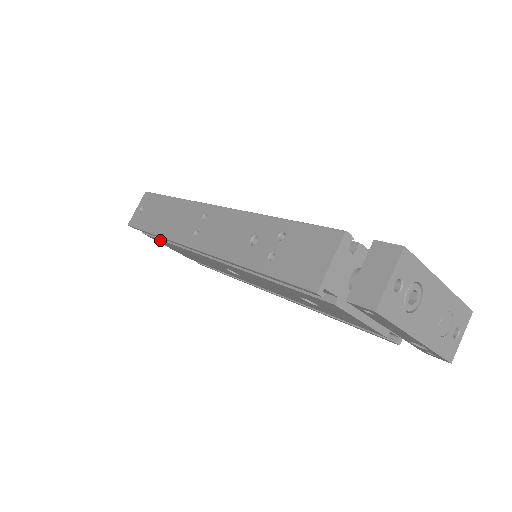
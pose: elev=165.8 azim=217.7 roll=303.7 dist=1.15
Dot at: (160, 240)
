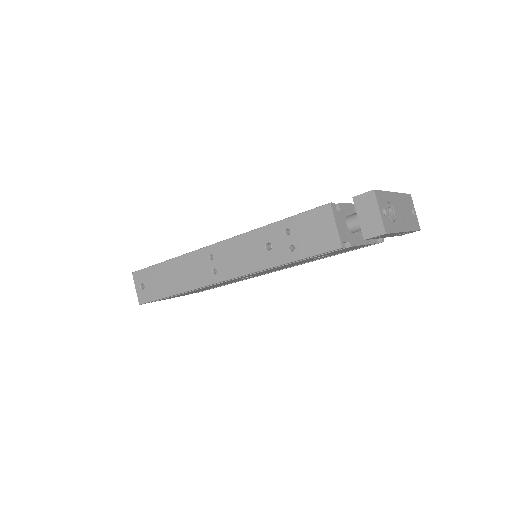
Dot at: occluded
